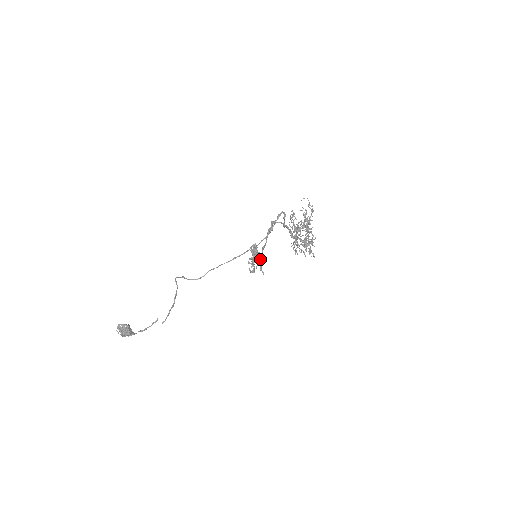
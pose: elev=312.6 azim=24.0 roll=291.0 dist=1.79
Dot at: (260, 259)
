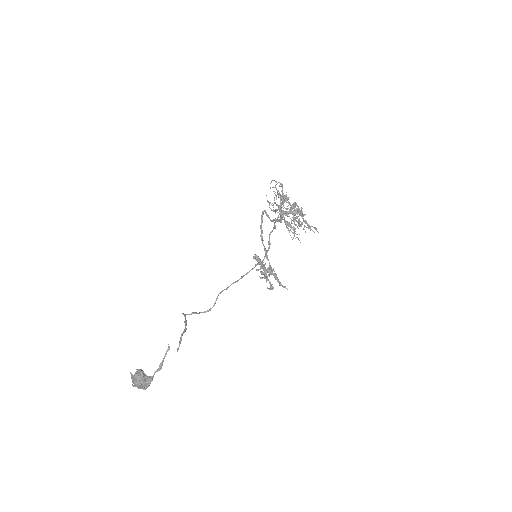
Dot at: (270, 269)
